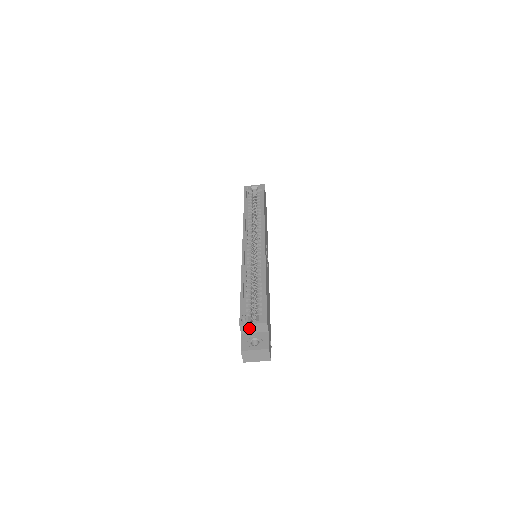
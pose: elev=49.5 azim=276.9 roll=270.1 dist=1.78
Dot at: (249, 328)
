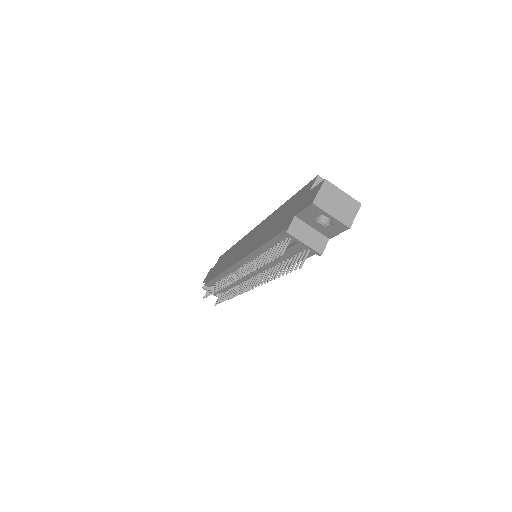
Dot at: occluded
